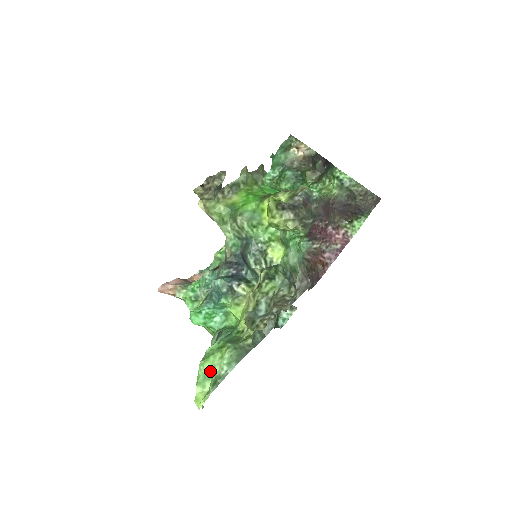
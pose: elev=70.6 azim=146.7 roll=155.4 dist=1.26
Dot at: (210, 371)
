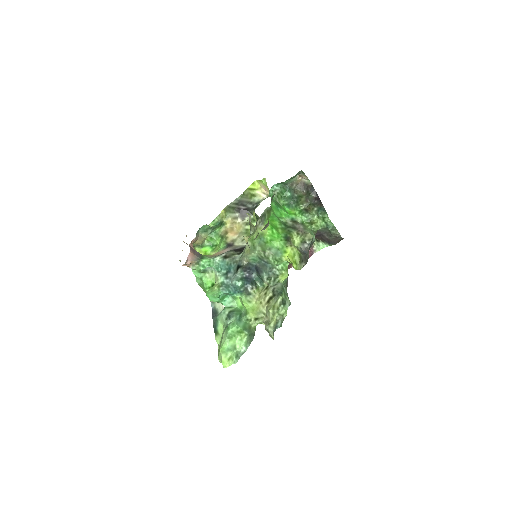
Dot at: (232, 346)
